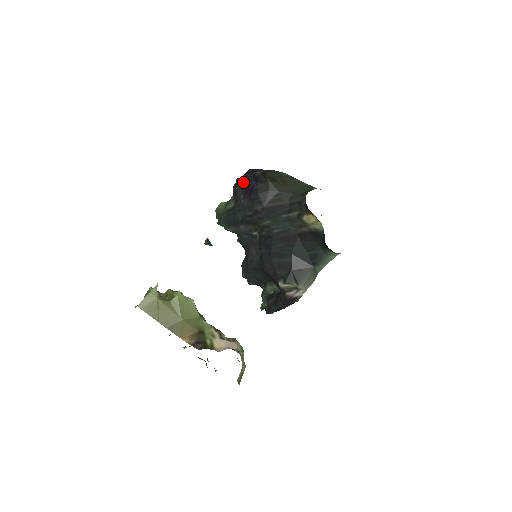
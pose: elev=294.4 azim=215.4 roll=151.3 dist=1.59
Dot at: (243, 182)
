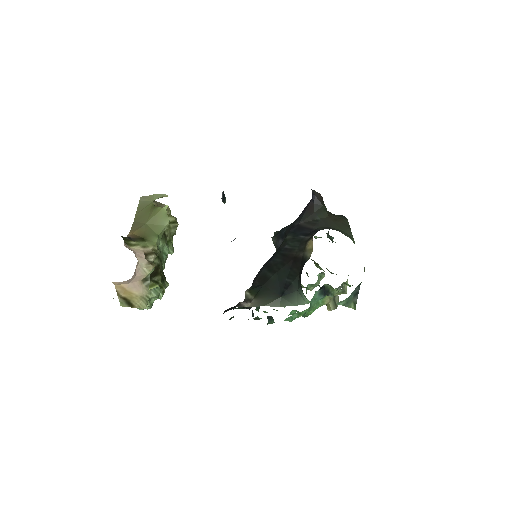
Dot at: occluded
